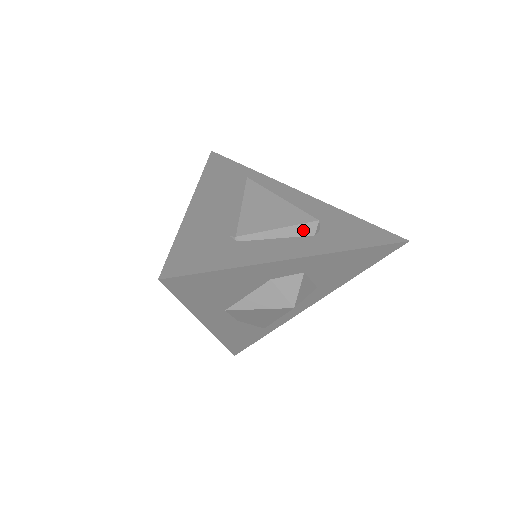
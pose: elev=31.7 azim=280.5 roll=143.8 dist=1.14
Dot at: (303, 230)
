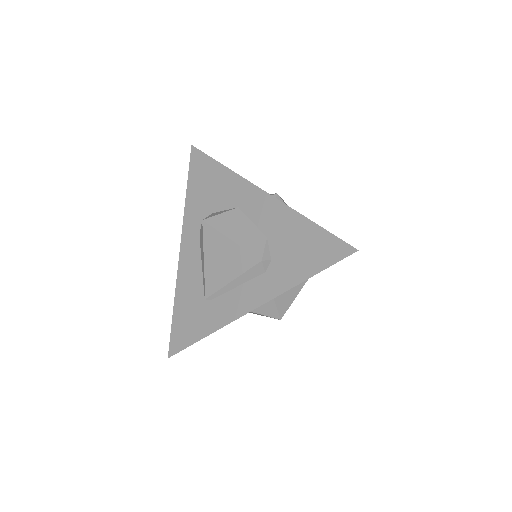
Dot at: (252, 273)
